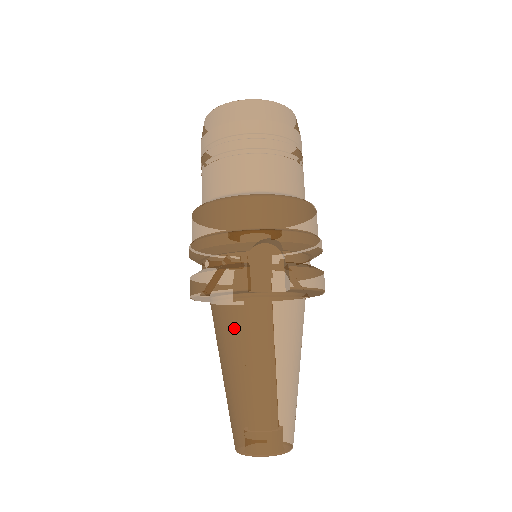
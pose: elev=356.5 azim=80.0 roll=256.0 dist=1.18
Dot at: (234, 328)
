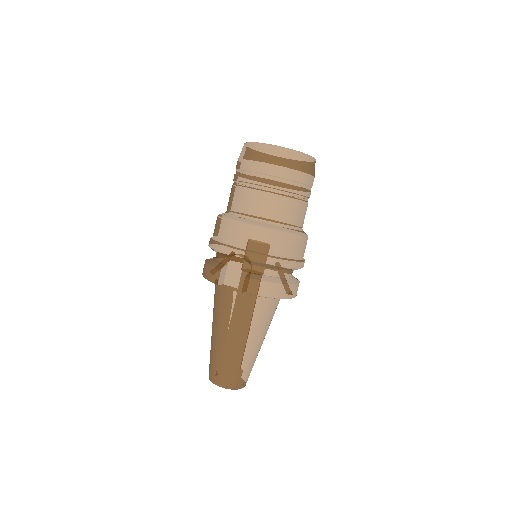
Dot at: (216, 303)
